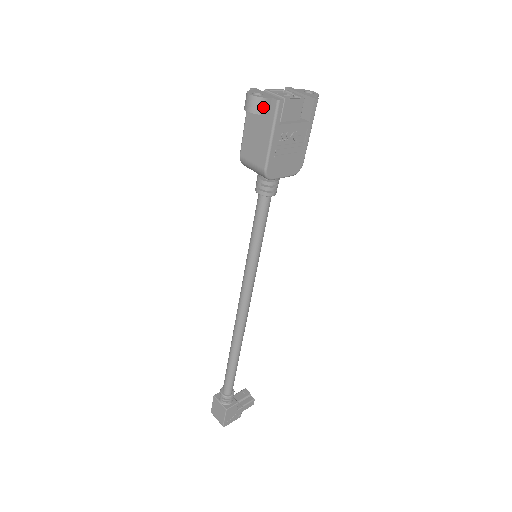
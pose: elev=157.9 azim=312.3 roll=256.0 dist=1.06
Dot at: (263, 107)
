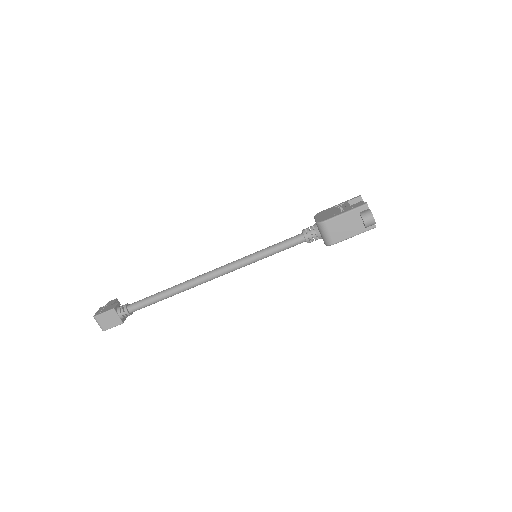
Dot at: (370, 226)
